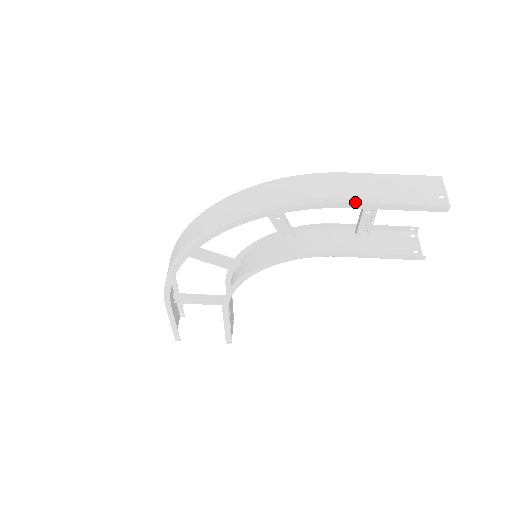
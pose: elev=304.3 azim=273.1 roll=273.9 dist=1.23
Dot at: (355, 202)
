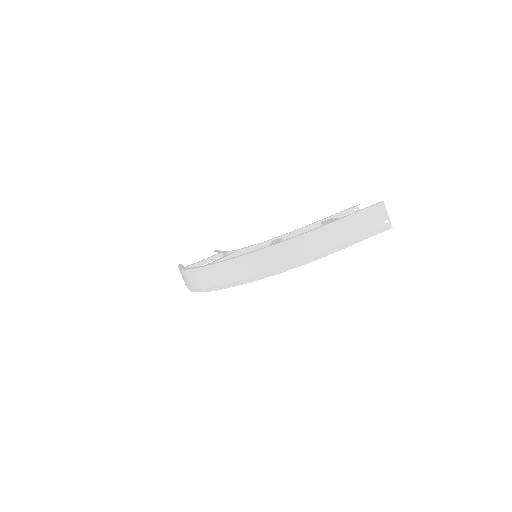
Dot at: occluded
